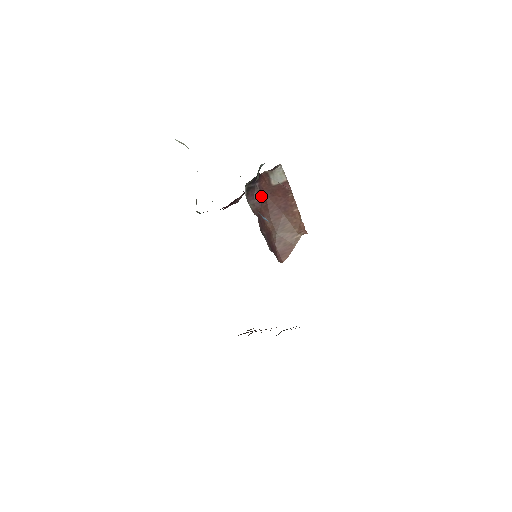
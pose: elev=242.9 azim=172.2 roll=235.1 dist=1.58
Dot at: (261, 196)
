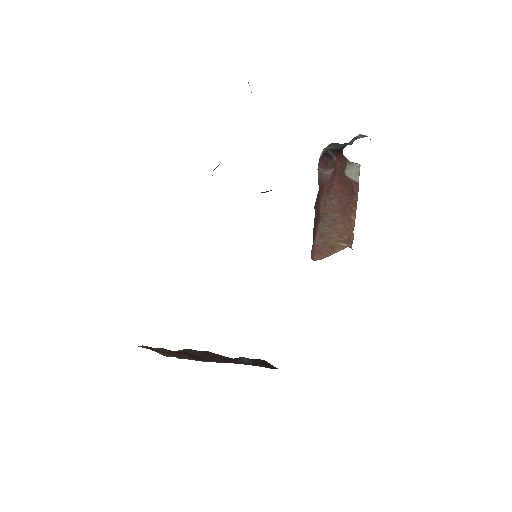
Dot at: (332, 172)
